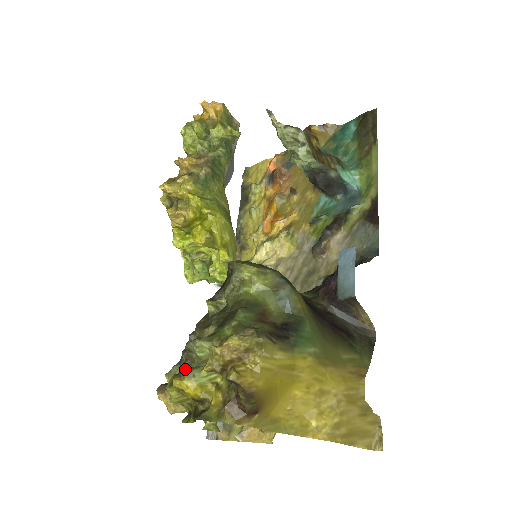
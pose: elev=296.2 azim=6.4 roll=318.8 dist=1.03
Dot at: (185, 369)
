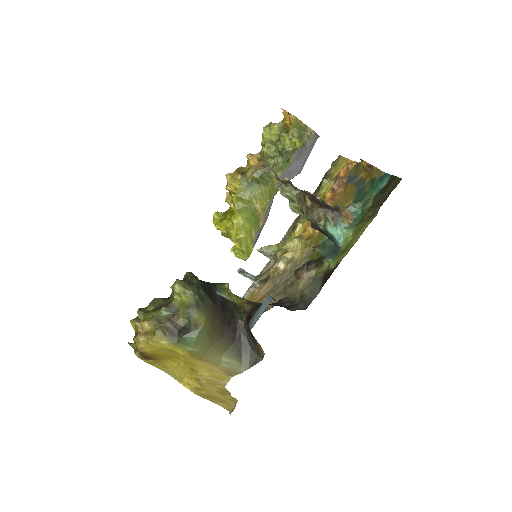
Dot at: (137, 318)
